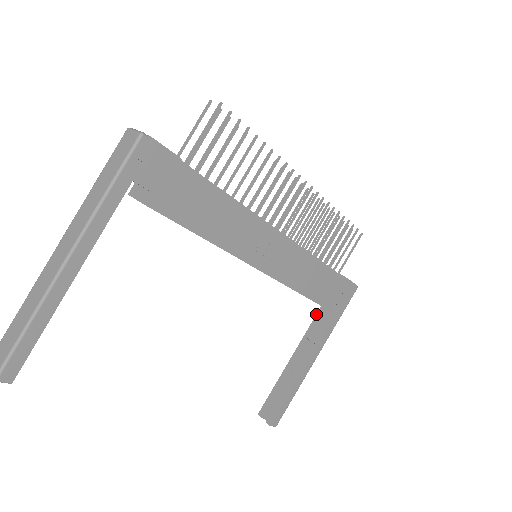
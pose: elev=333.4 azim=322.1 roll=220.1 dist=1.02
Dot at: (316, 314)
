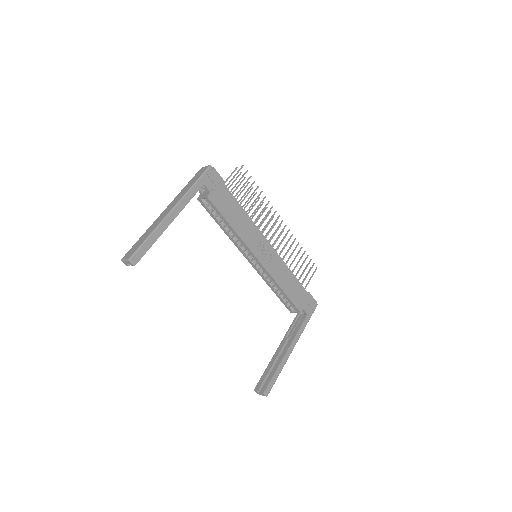
Dot at: (292, 323)
